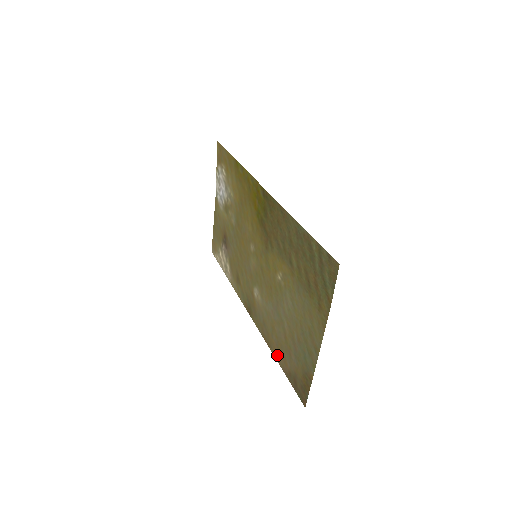
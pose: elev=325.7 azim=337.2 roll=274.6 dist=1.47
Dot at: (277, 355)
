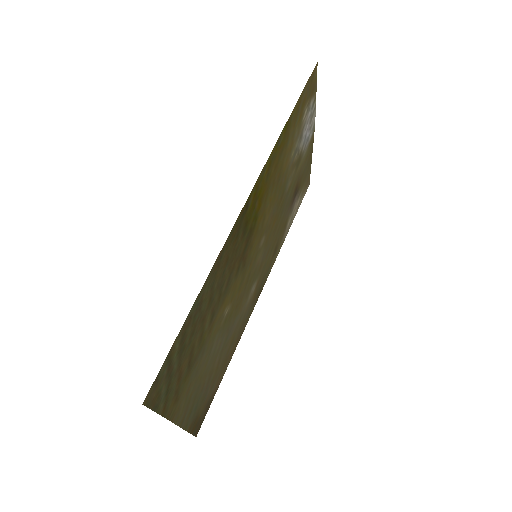
Dot at: (226, 365)
